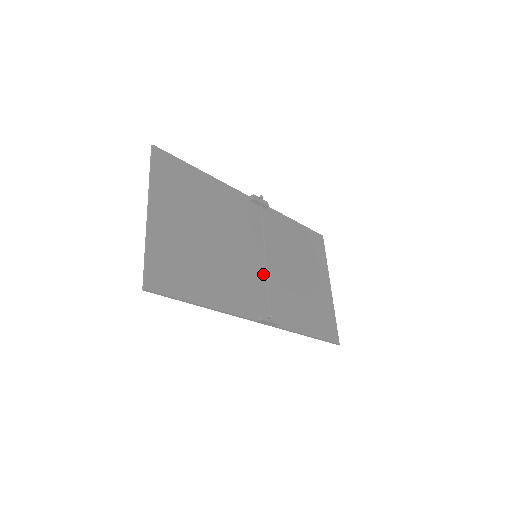
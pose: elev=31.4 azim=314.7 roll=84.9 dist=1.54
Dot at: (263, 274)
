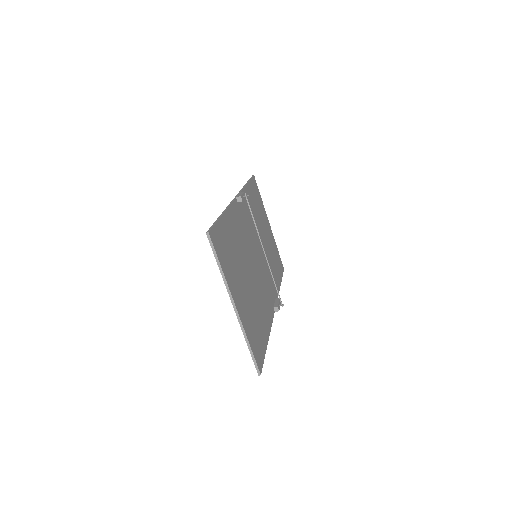
Dot at: (262, 268)
